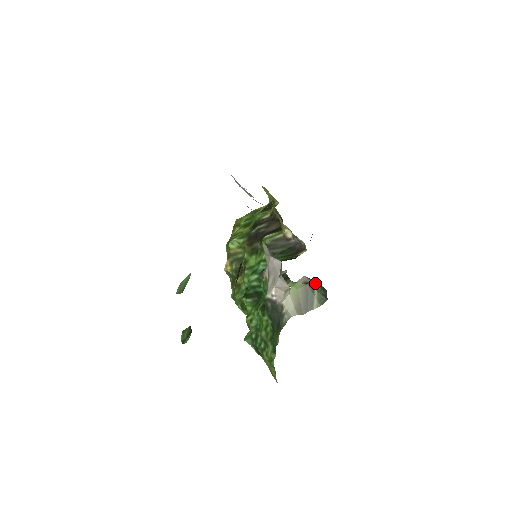
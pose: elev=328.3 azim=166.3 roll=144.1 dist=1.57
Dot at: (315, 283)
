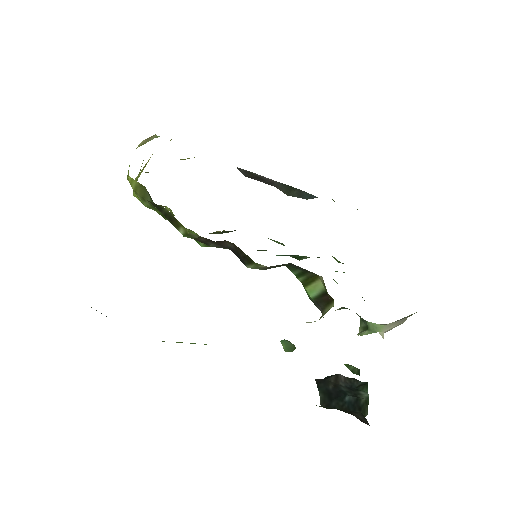
Dot at: occluded
